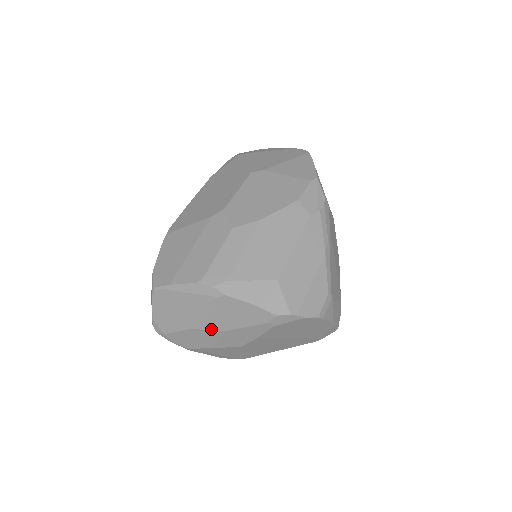
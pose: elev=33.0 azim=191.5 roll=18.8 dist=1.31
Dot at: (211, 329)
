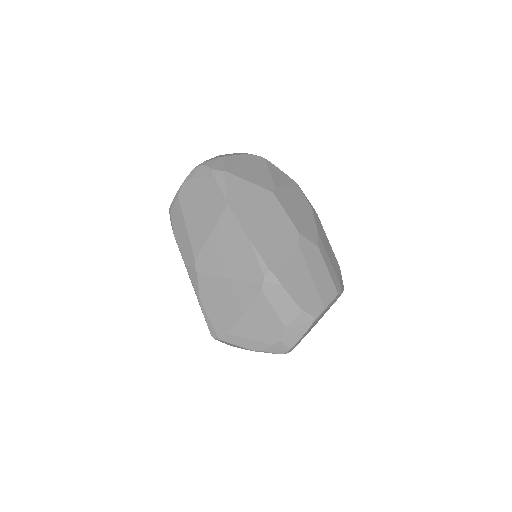
Dot at: occluded
